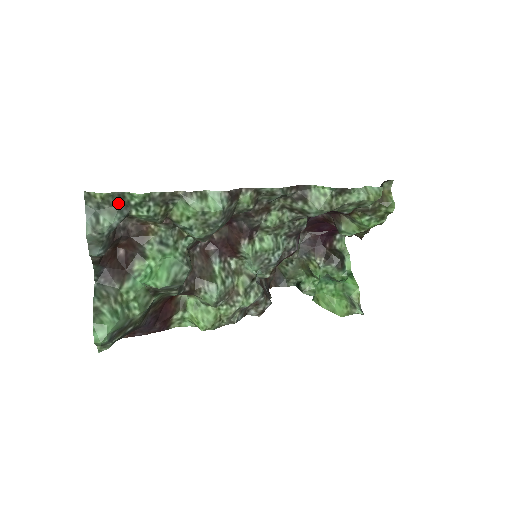
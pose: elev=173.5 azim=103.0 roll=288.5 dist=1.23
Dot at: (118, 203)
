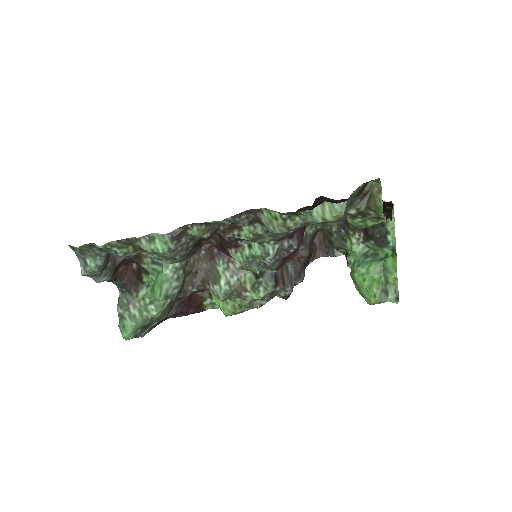
Dot at: (93, 250)
